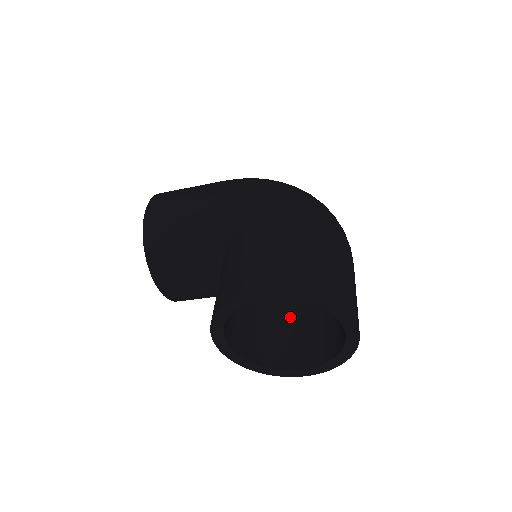
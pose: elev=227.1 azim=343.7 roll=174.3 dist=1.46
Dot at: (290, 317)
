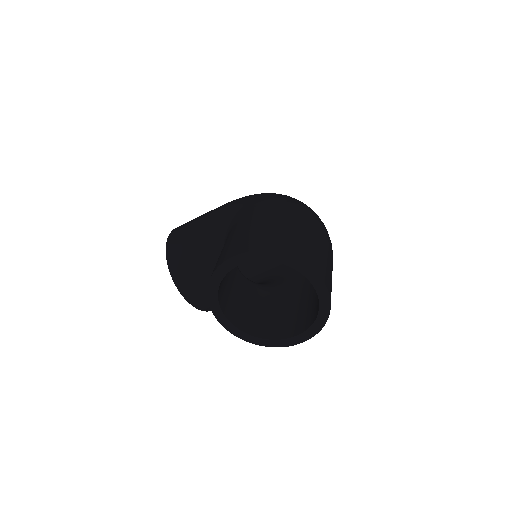
Dot at: (290, 301)
